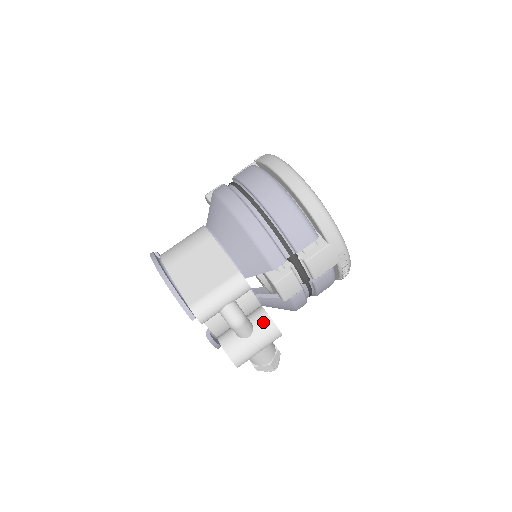
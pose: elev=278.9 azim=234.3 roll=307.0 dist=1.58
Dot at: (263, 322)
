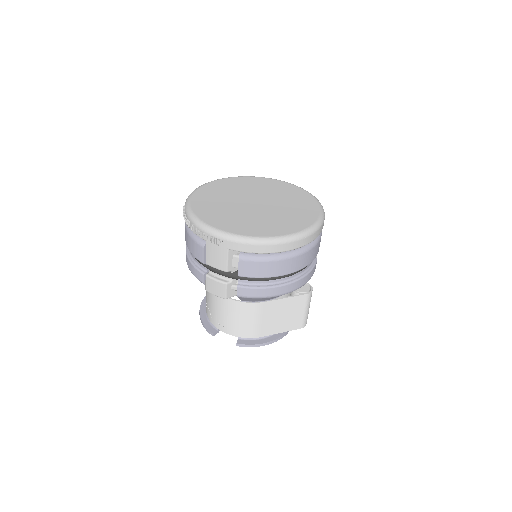
Dot at: occluded
